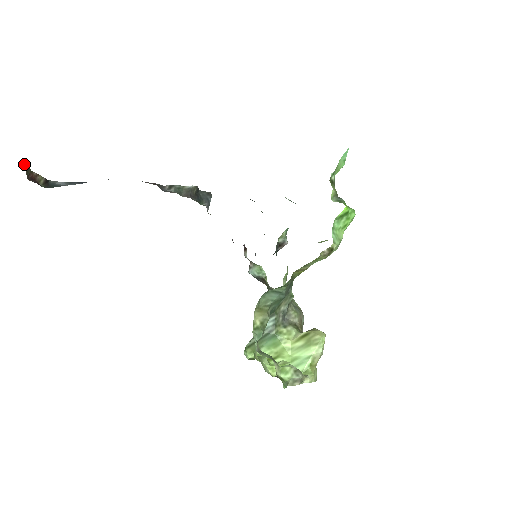
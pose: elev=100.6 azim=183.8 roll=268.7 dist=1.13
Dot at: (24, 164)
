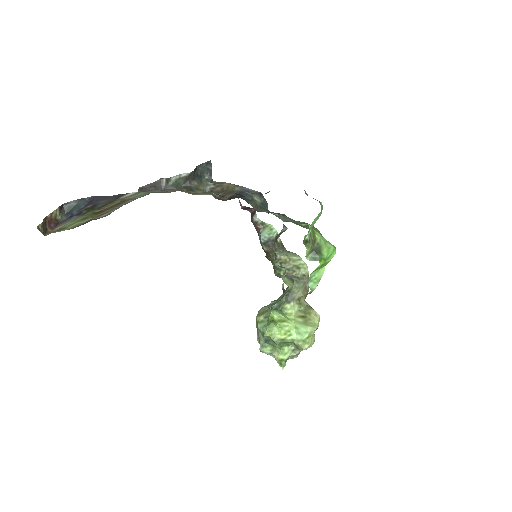
Dot at: (37, 227)
